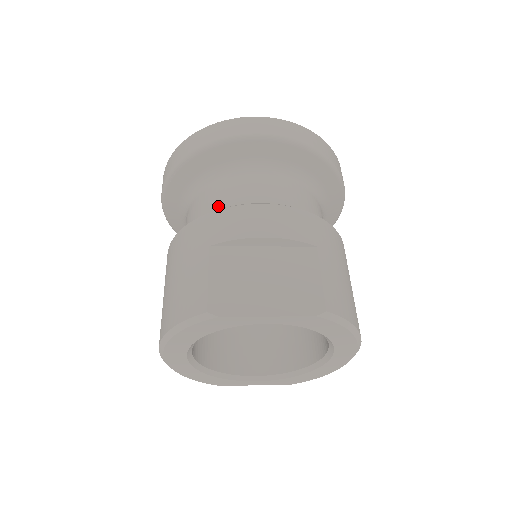
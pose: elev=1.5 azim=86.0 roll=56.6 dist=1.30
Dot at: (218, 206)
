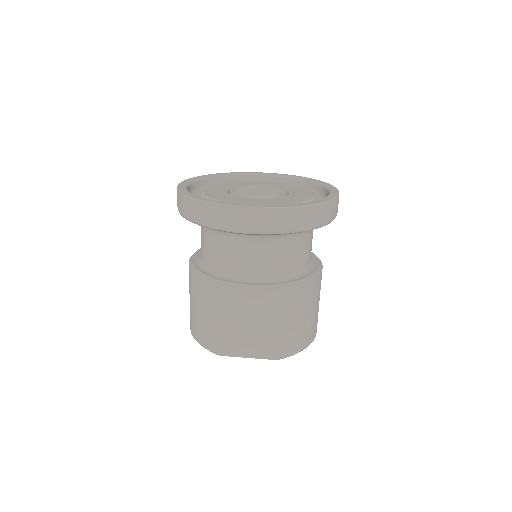
Dot at: (220, 263)
